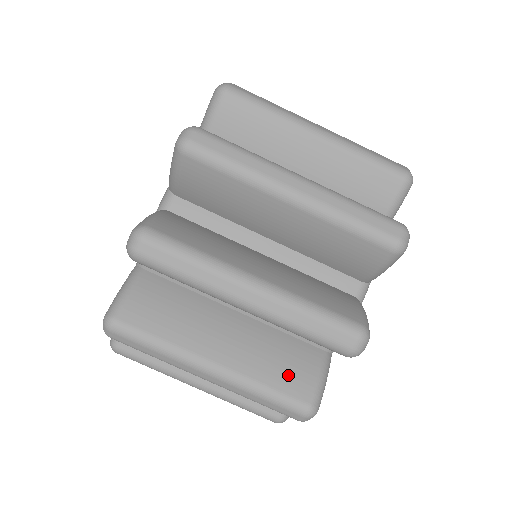
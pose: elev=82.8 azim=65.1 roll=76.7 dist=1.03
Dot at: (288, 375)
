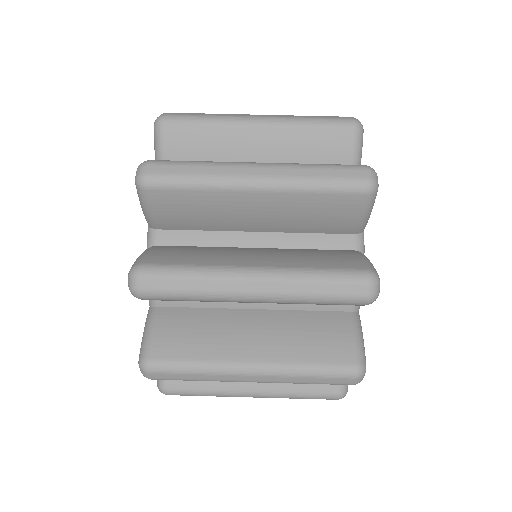
Dot at: (324, 346)
